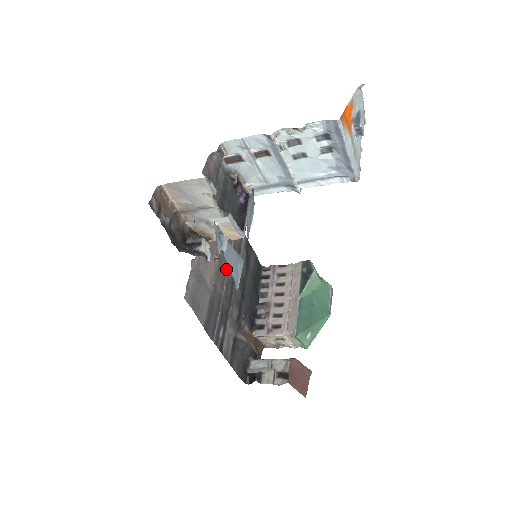
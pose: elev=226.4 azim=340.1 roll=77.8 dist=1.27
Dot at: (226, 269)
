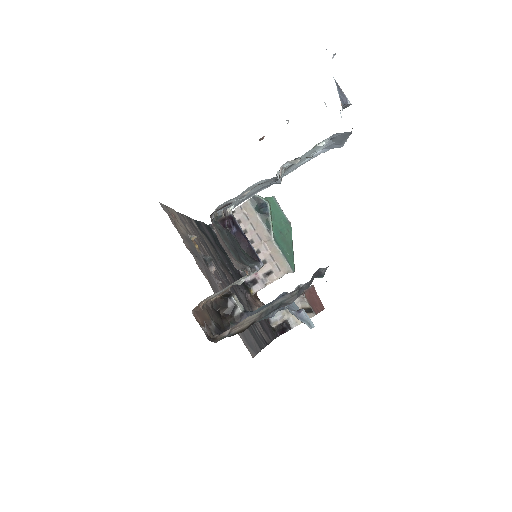
Dot at: (220, 276)
